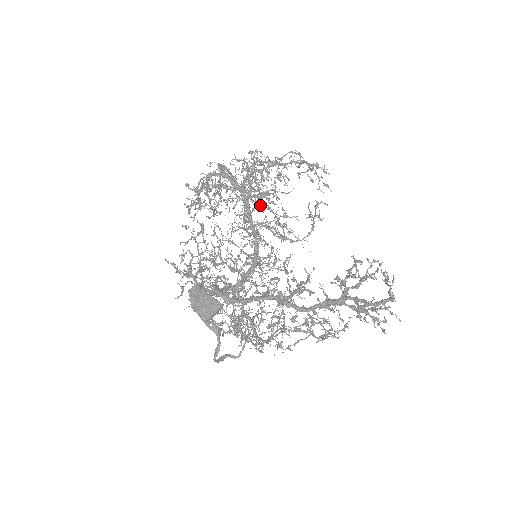
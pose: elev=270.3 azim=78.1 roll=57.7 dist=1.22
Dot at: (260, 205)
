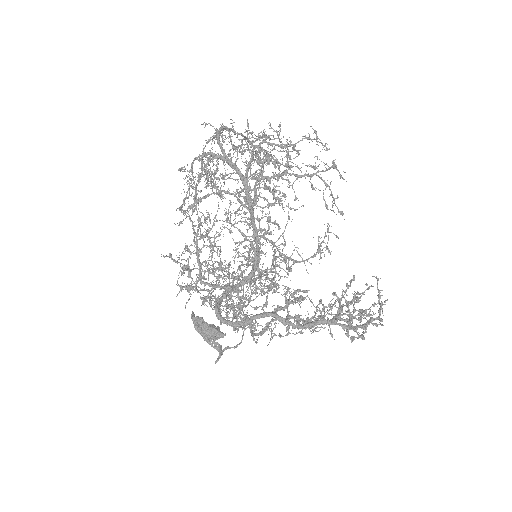
Dot at: (267, 242)
